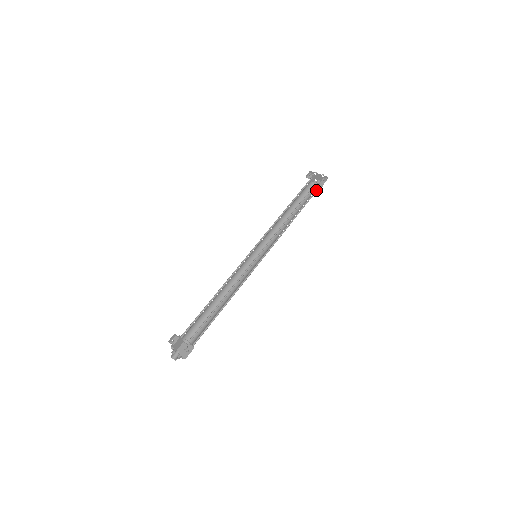
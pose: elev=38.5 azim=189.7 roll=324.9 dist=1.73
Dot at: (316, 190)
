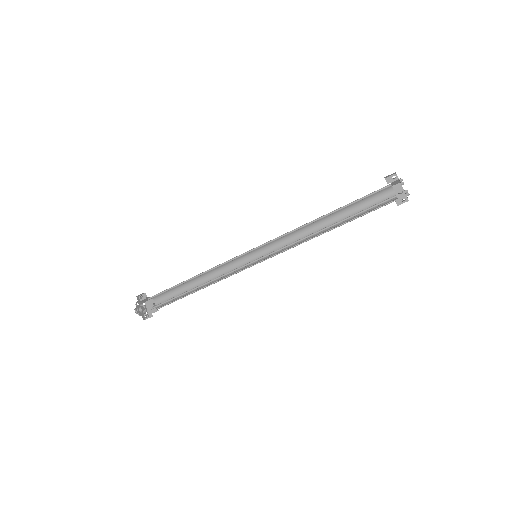
Dot at: (388, 202)
